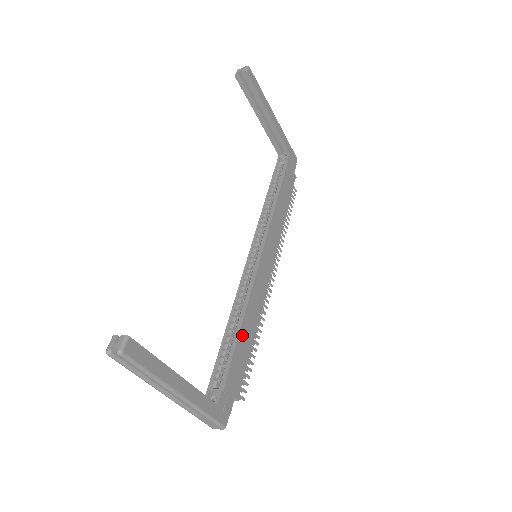
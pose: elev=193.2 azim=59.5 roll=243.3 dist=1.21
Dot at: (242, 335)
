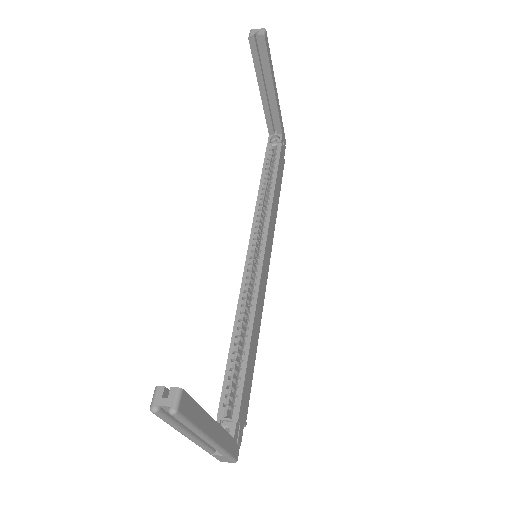
Dot at: (250, 352)
